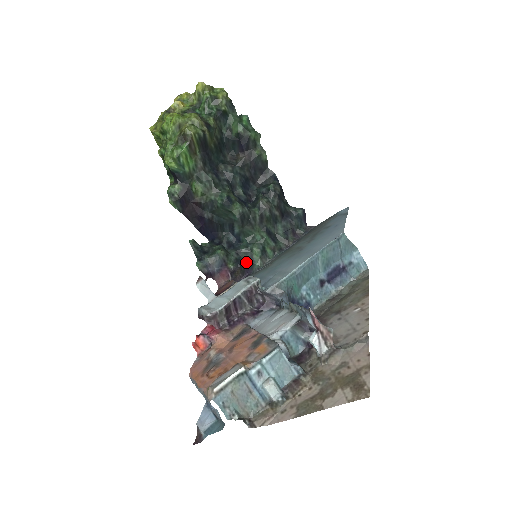
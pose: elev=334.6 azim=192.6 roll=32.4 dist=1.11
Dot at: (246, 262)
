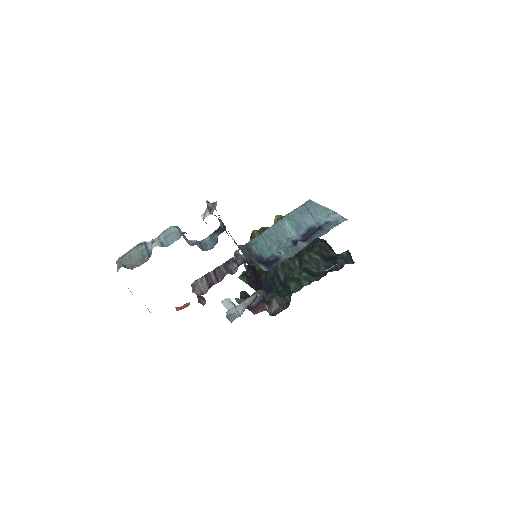
Dot at: (285, 297)
